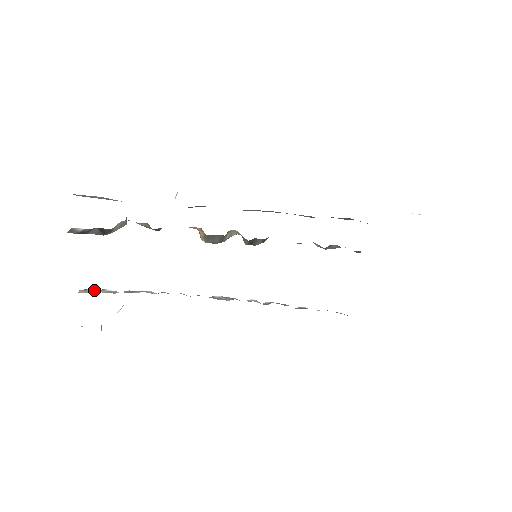
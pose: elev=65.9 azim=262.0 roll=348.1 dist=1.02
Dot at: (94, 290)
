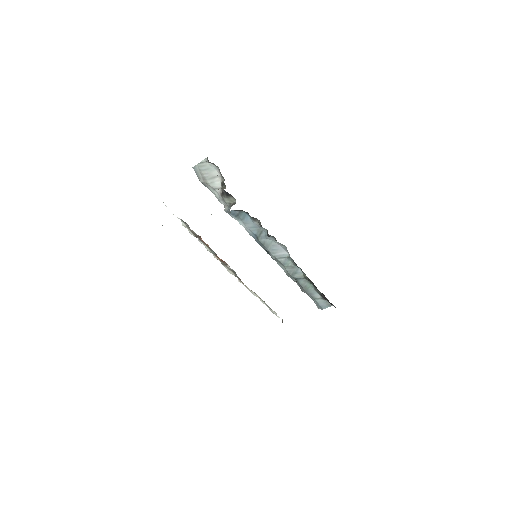
Dot at: occluded
